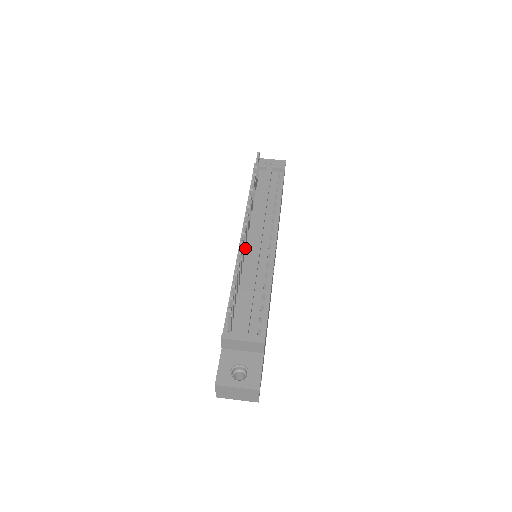
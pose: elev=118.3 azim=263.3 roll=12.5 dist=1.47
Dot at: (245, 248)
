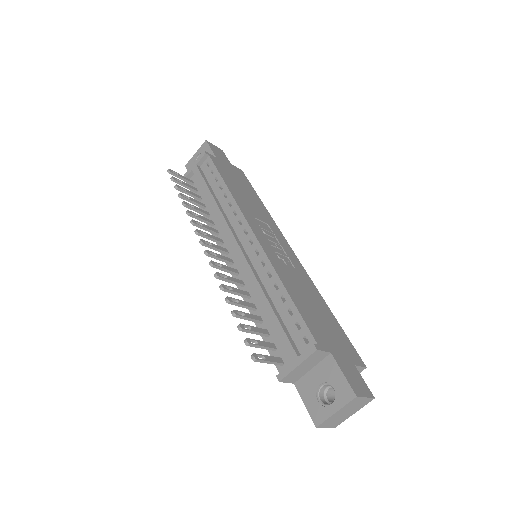
Dot at: (234, 266)
